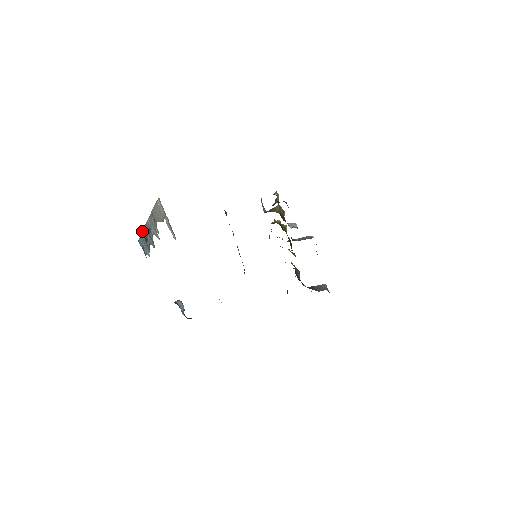
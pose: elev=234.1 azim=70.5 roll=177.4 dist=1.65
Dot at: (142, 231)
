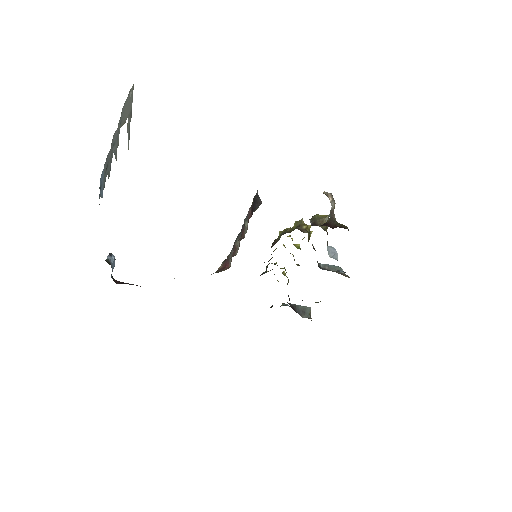
Dot at: occluded
